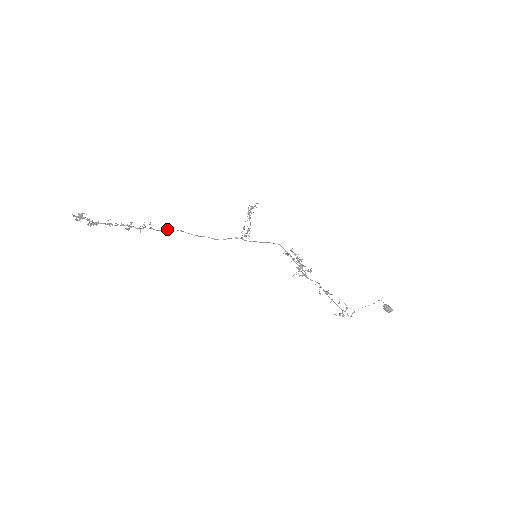
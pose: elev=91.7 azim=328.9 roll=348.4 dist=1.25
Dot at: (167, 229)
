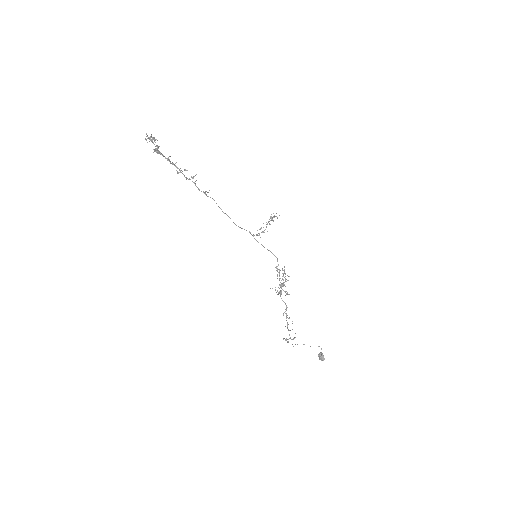
Dot at: (205, 192)
